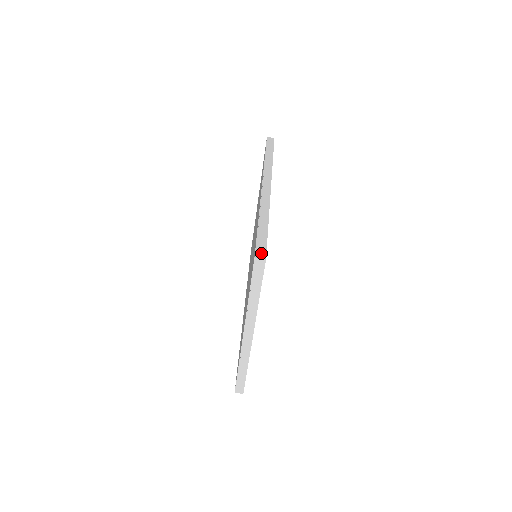
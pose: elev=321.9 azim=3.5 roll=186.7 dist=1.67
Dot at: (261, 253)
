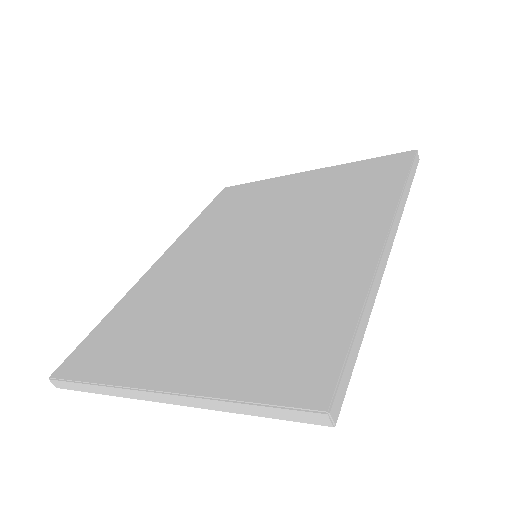
Dot at: (338, 405)
